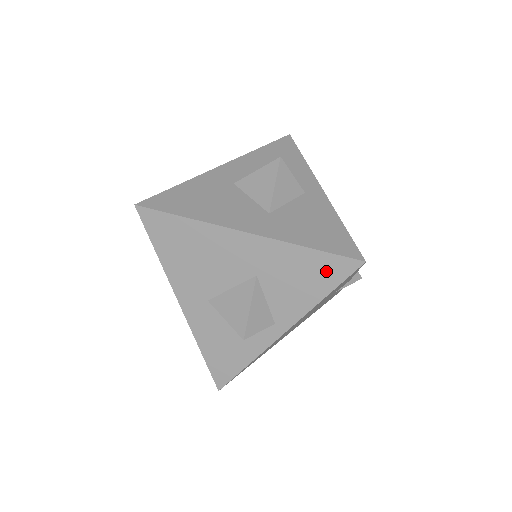
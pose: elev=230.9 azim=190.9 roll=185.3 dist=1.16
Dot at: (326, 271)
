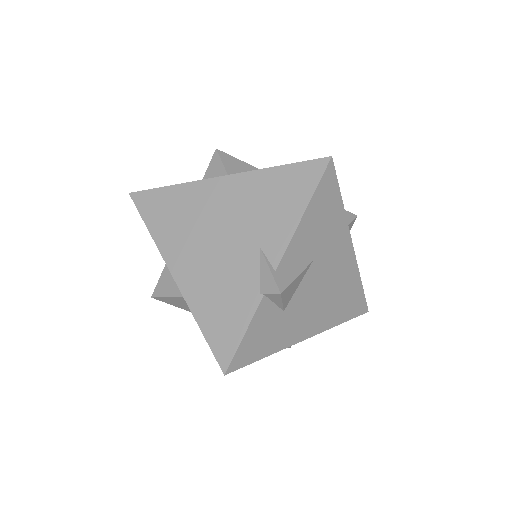
Dot at: occluded
